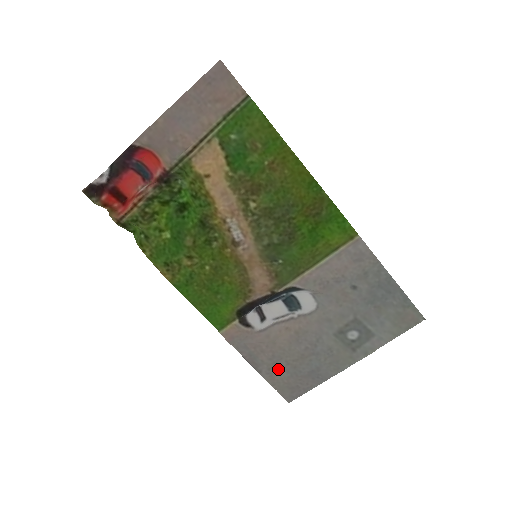
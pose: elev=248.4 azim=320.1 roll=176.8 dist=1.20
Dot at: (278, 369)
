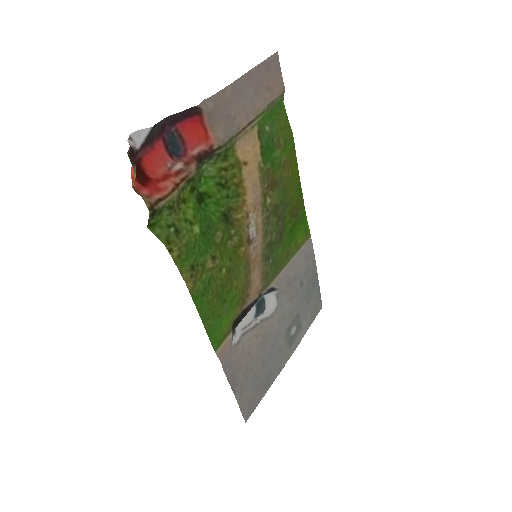
Dot at: (247, 384)
